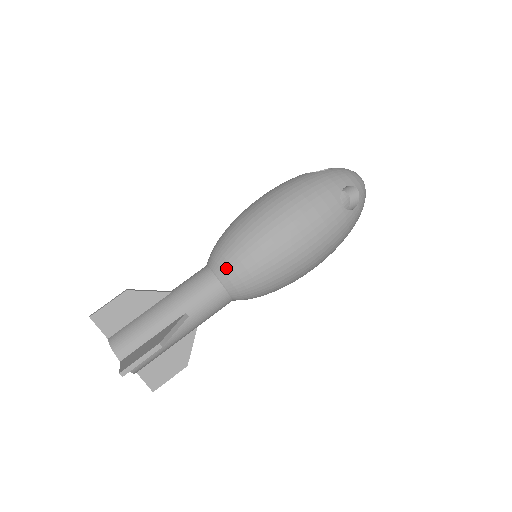
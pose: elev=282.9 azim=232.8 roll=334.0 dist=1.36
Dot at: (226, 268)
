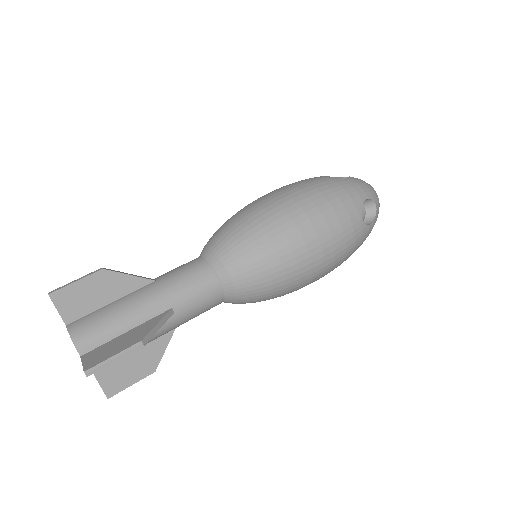
Dot at: (229, 263)
